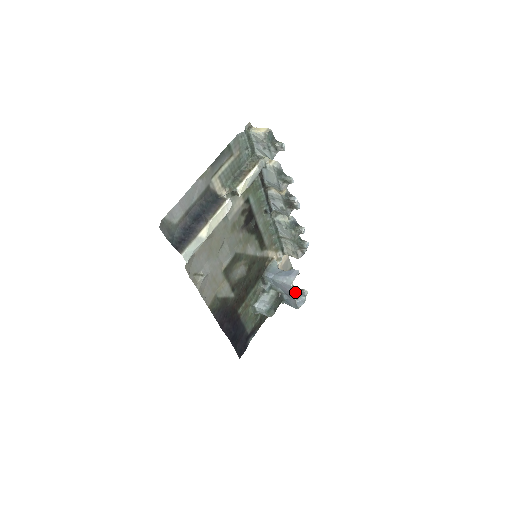
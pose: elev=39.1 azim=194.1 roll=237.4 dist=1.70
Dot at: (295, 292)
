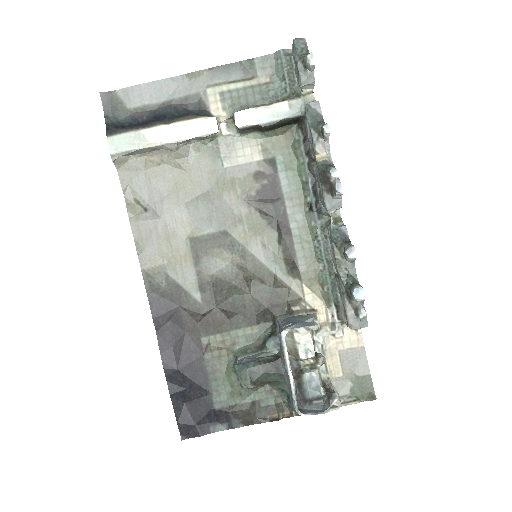
Dot at: (317, 386)
